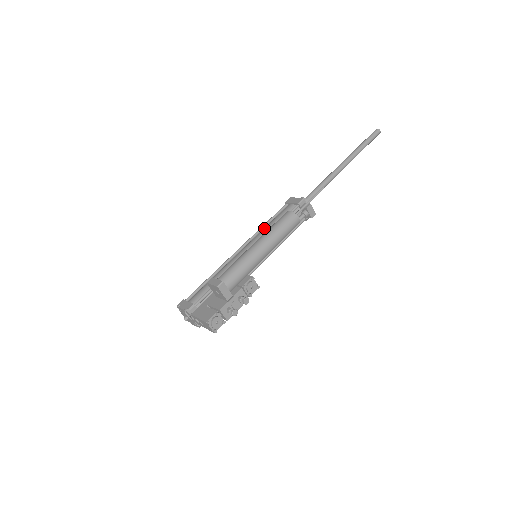
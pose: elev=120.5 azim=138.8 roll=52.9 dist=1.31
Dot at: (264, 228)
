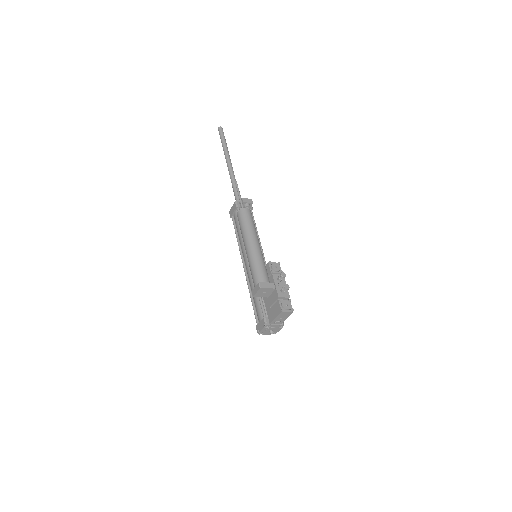
Dot at: (239, 241)
